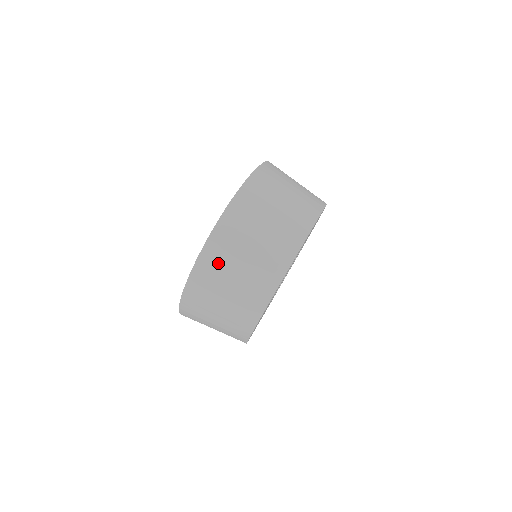
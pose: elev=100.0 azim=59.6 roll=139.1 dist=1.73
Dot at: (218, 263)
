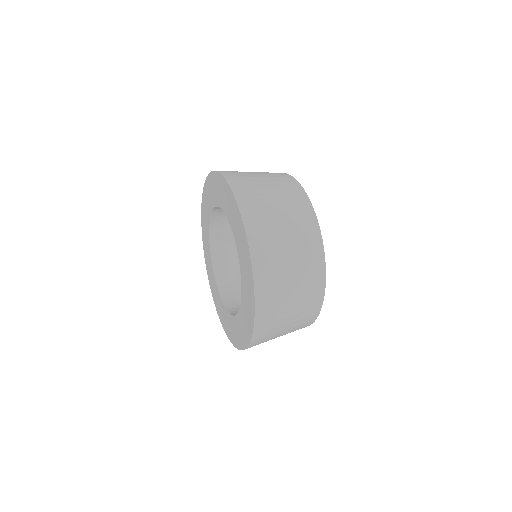
Dot at: occluded
